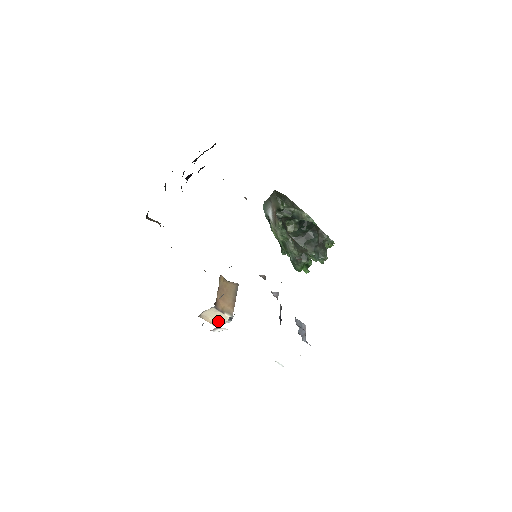
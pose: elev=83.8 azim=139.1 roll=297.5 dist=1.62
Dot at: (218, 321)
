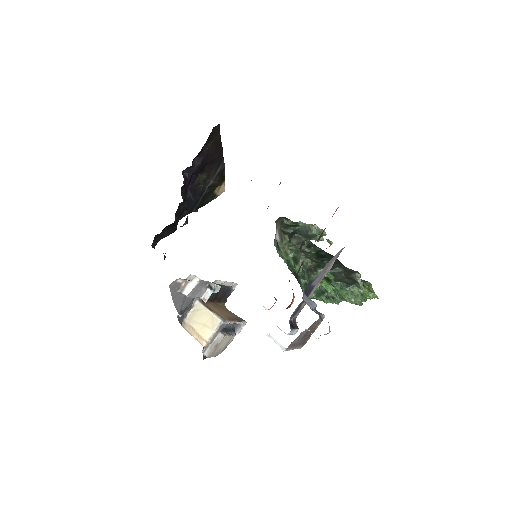
Dot at: (206, 332)
